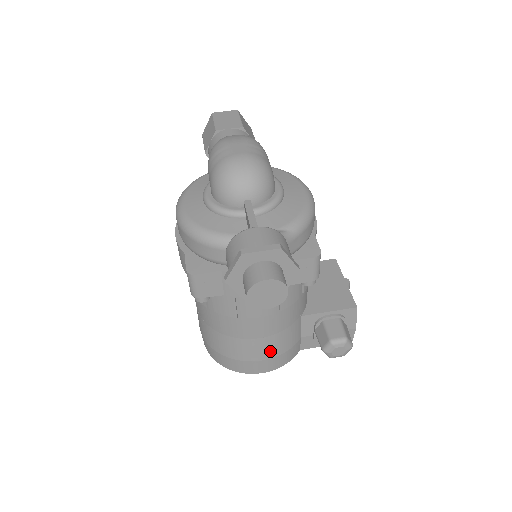
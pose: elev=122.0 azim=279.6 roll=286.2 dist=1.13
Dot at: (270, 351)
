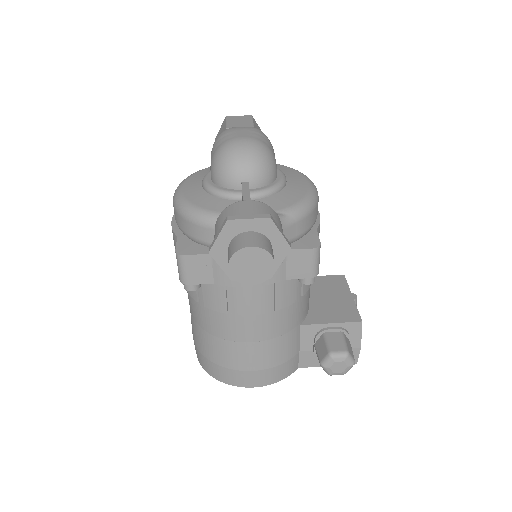
Dot at: (263, 360)
